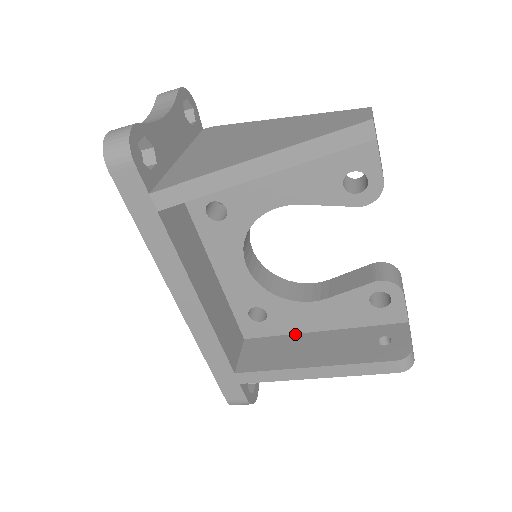
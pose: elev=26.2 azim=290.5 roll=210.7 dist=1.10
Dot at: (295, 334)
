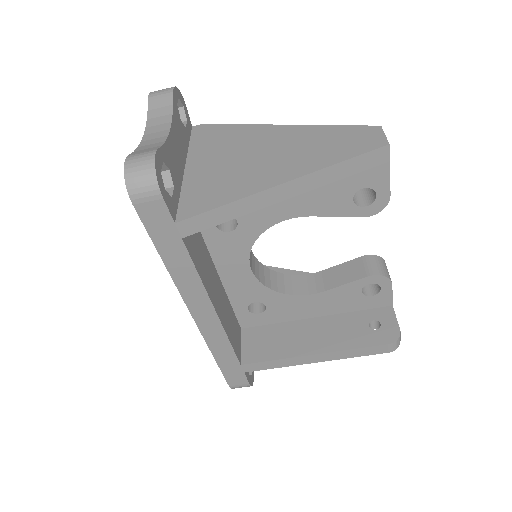
Dot at: (290, 321)
